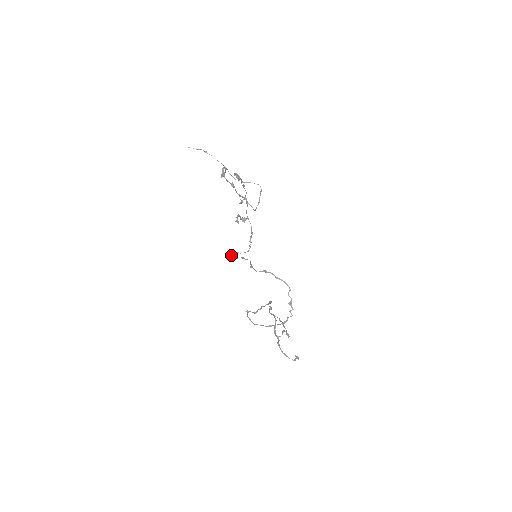
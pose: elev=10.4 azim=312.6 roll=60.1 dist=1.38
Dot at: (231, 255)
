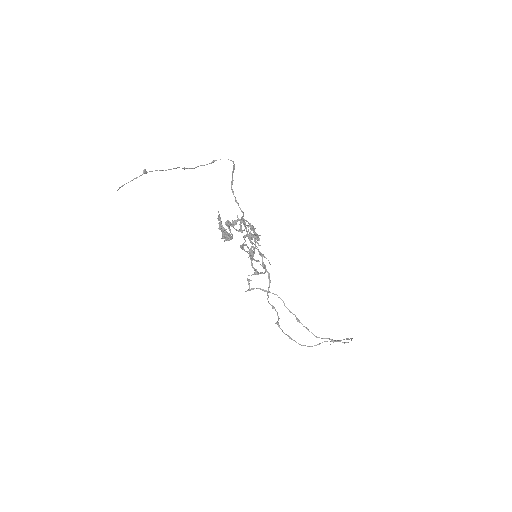
Dot at: occluded
